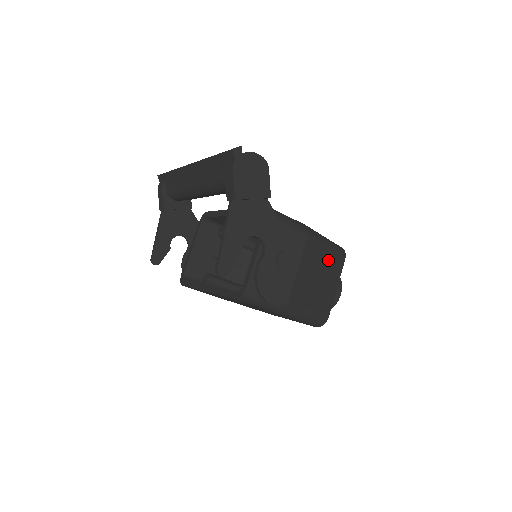
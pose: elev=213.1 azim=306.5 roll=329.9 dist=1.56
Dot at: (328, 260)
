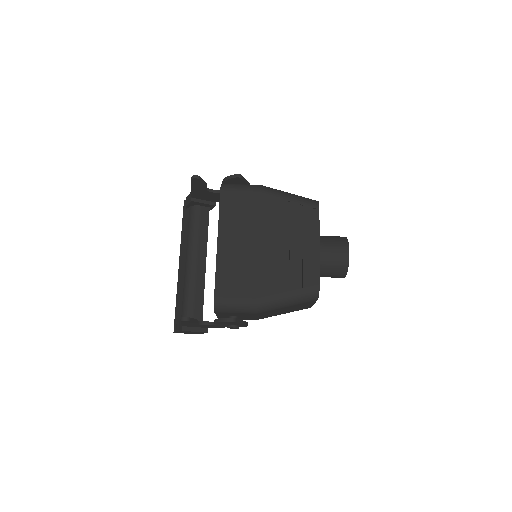
Dot at: occluded
